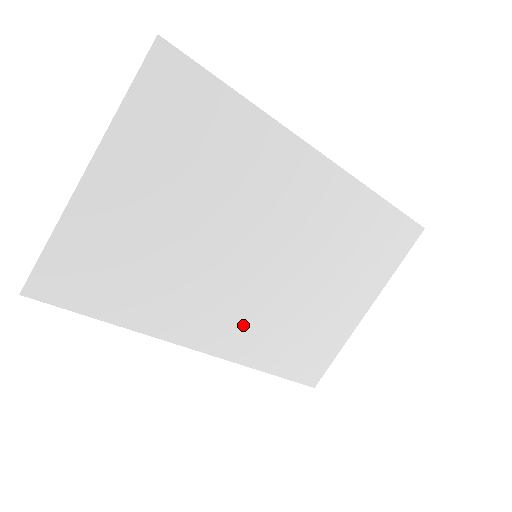
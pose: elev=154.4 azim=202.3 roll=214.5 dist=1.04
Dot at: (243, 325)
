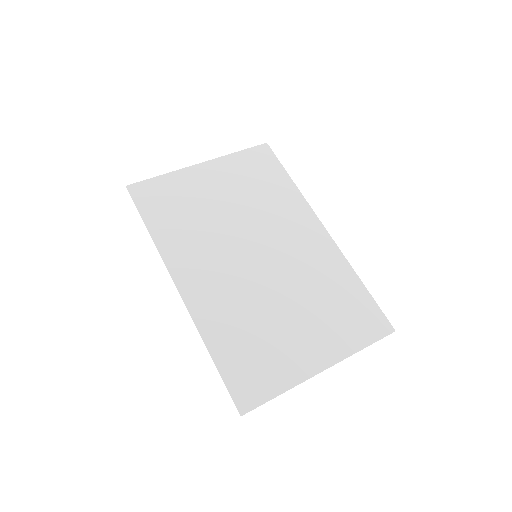
Dot at: (219, 296)
